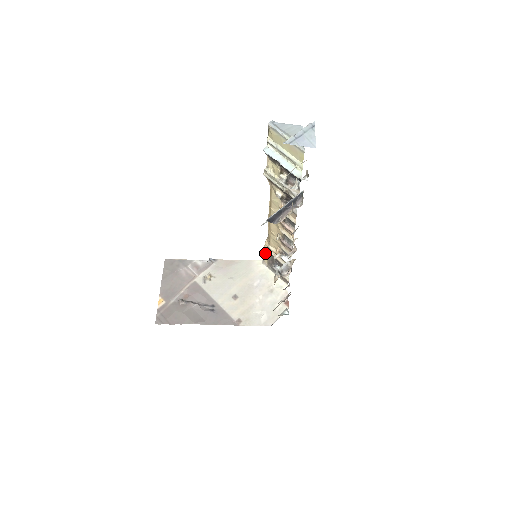
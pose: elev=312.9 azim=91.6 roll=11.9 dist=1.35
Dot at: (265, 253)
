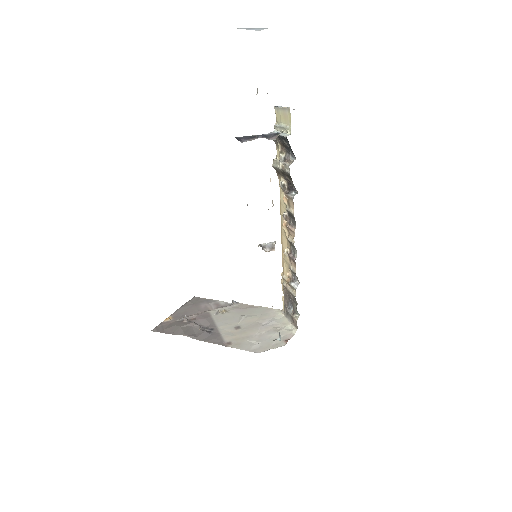
Dot at: (283, 295)
